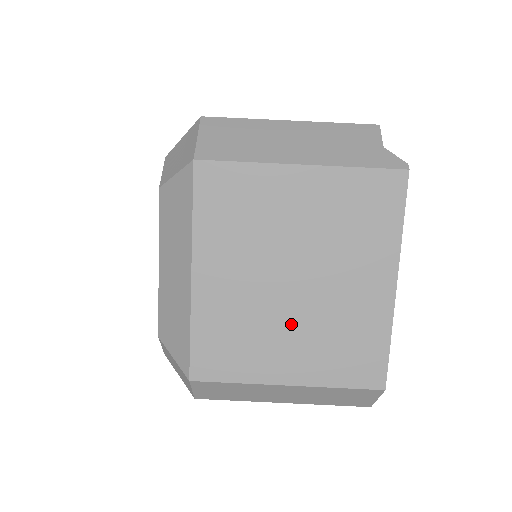
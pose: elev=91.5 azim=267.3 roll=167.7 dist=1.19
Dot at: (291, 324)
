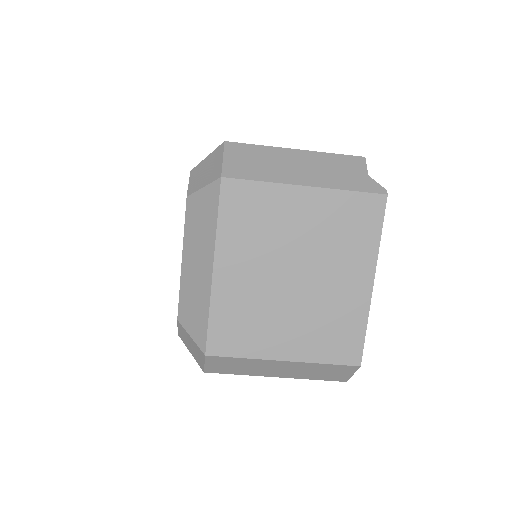
Dot at: (290, 311)
